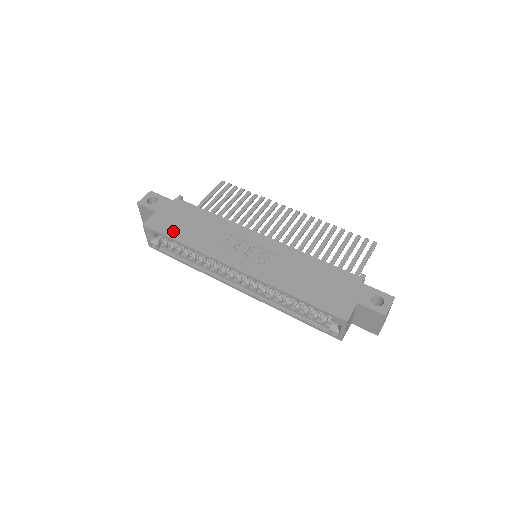
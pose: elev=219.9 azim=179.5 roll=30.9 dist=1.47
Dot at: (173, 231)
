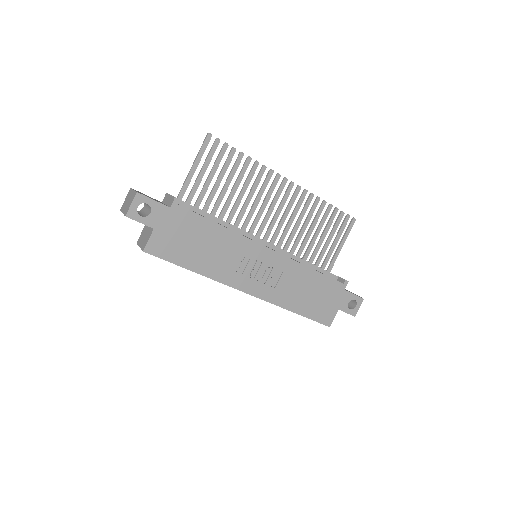
Dot at: (180, 256)
